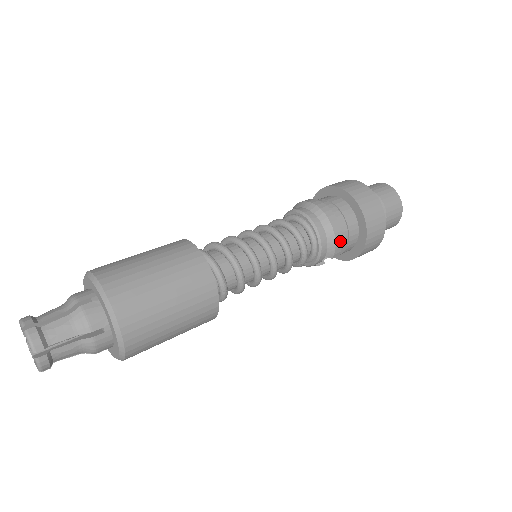
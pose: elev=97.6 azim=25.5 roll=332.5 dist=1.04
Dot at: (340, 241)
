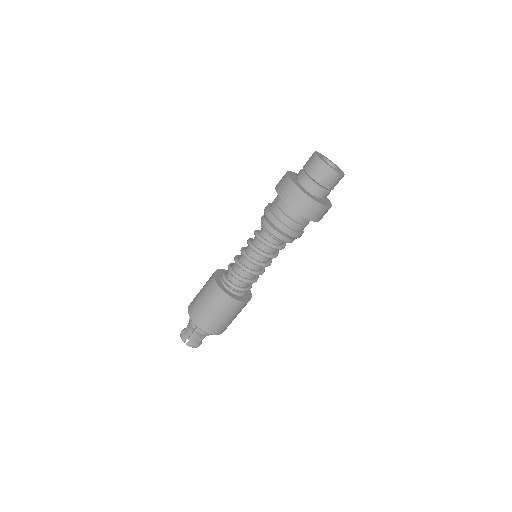
Dot at: (299, 234)
